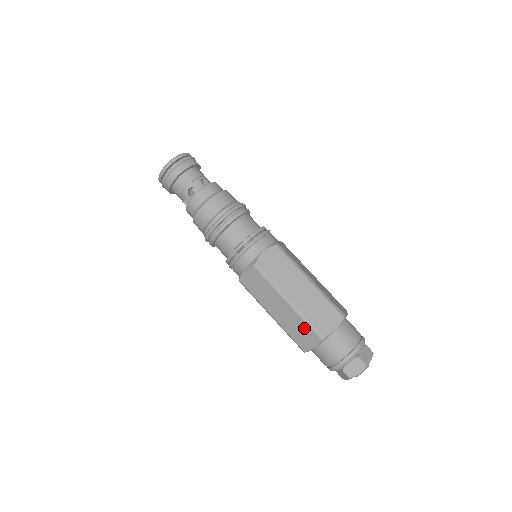
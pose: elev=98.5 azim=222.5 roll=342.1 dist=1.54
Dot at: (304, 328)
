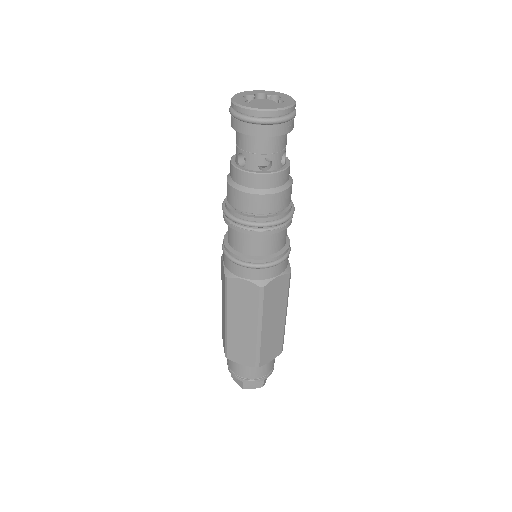
Dot at: (224, 337)
